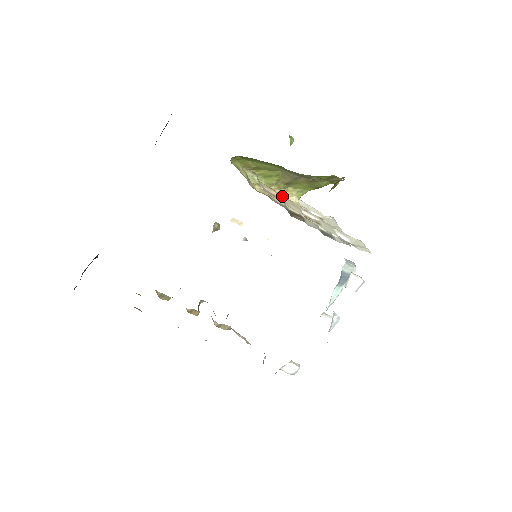
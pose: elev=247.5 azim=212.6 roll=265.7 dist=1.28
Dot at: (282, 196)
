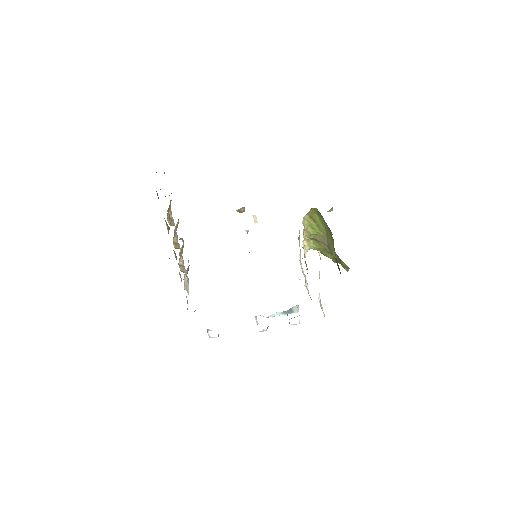
Dot at: occluded
